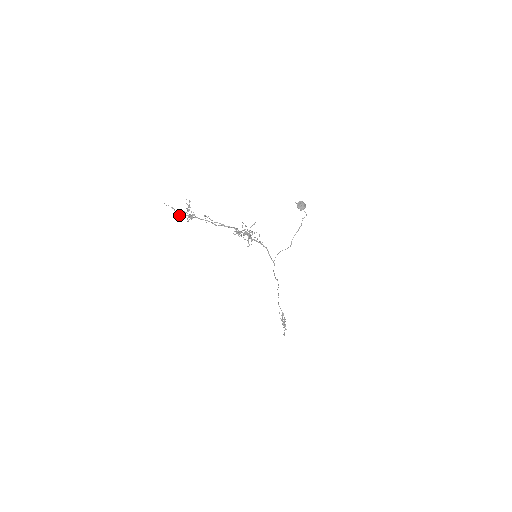
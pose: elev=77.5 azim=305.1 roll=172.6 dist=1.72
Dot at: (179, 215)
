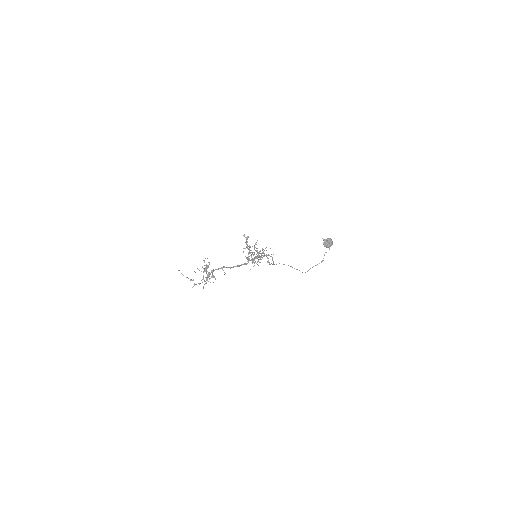
Dot at: occluded
